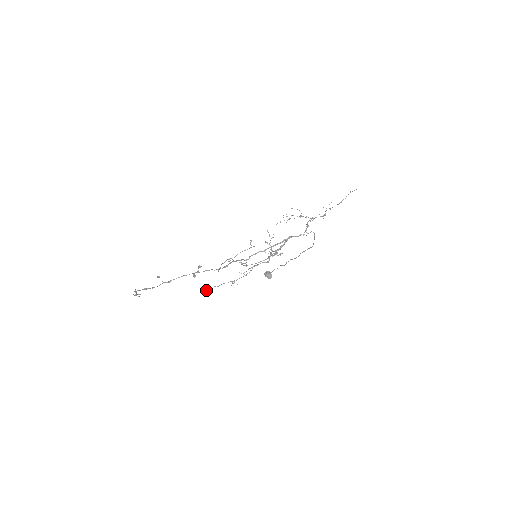
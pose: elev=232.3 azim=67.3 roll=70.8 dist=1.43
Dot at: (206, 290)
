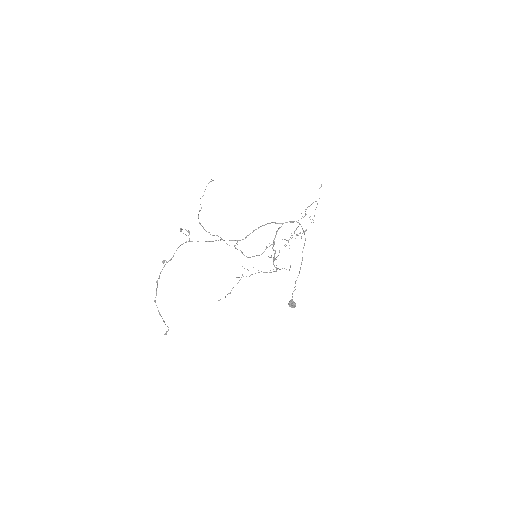
Dot at: (220, 299)
